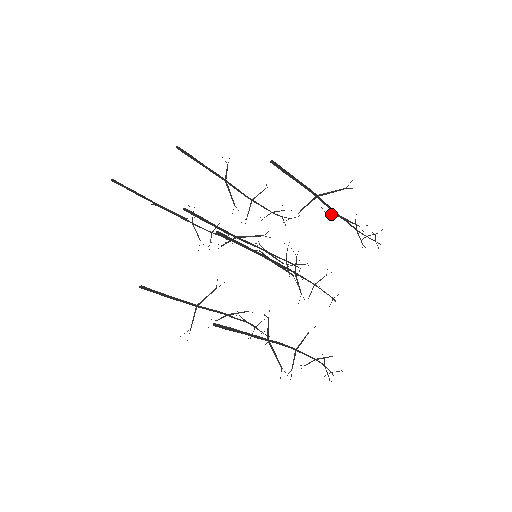
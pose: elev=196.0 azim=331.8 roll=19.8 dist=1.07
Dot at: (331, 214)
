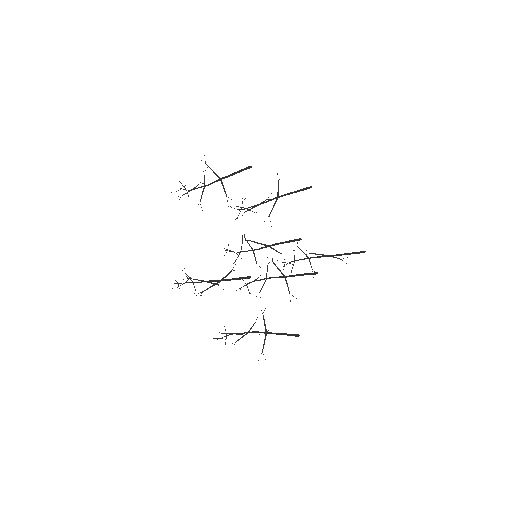
Dot at: occluded
